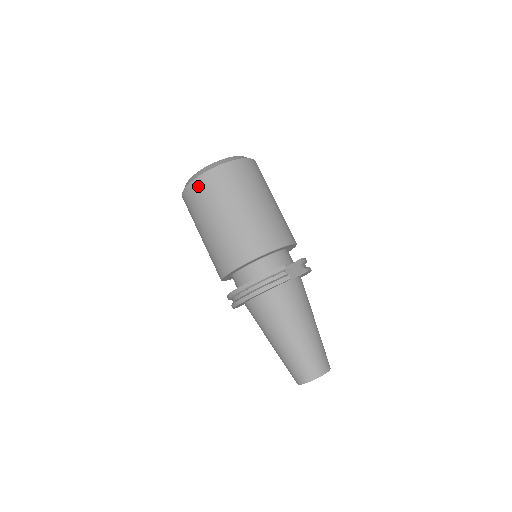
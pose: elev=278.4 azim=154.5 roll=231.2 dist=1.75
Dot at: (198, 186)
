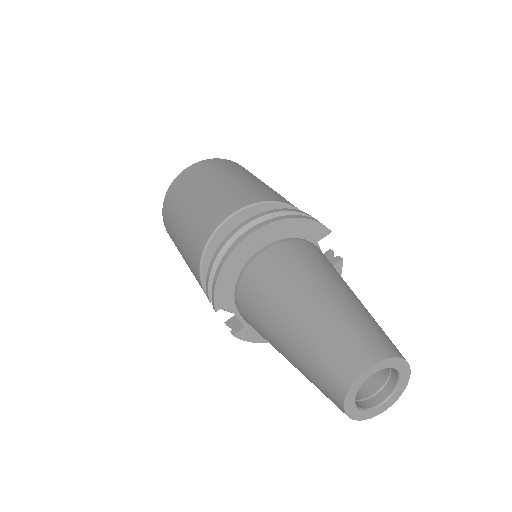
Dot at: (207, 163)
